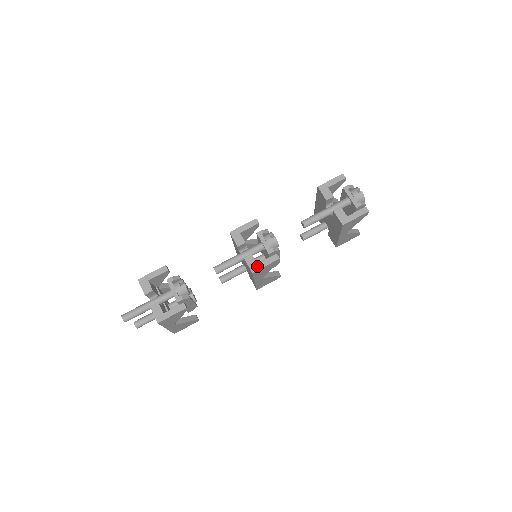
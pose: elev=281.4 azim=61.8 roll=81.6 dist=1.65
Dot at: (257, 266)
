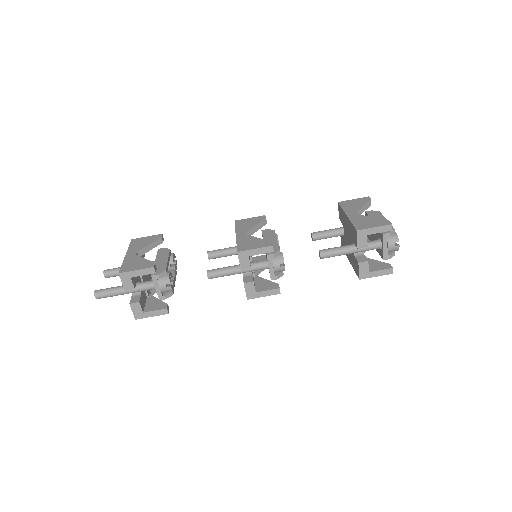
Dot at: (255, 295)
